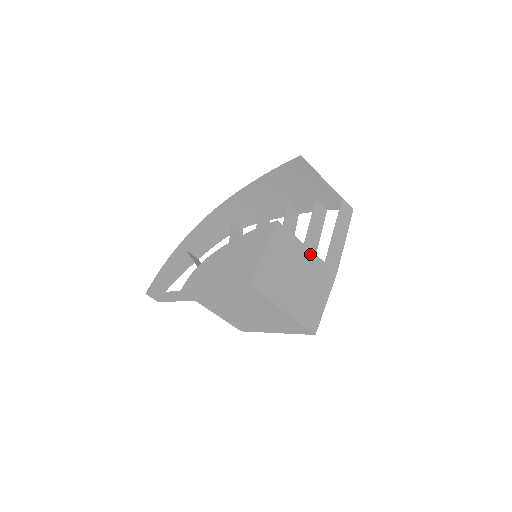
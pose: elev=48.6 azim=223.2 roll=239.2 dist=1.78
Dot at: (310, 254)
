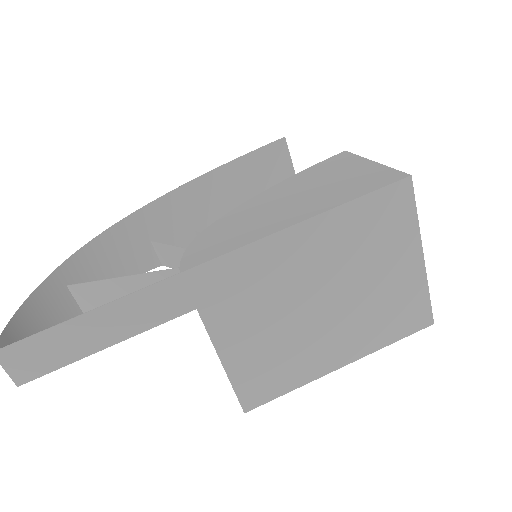
Dot at: occluded
